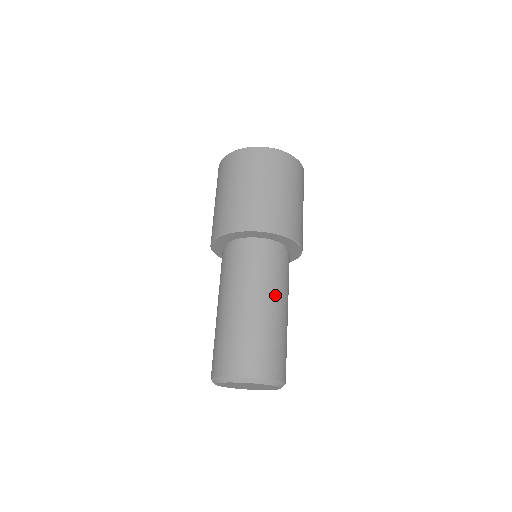
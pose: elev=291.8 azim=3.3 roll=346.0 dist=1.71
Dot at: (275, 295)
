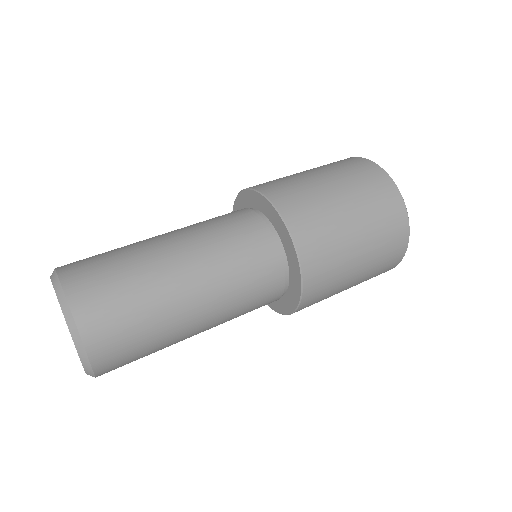
Dot at: (212, 292)
